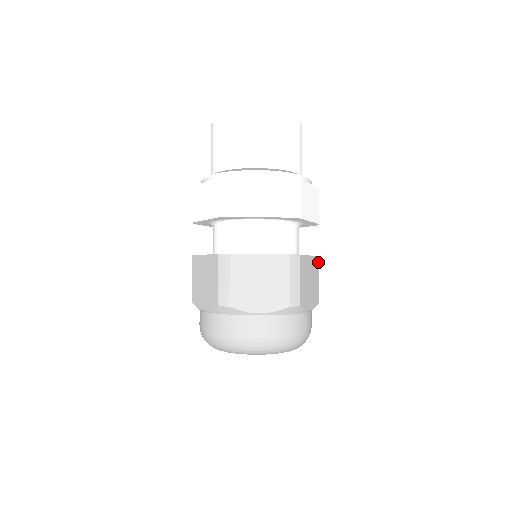
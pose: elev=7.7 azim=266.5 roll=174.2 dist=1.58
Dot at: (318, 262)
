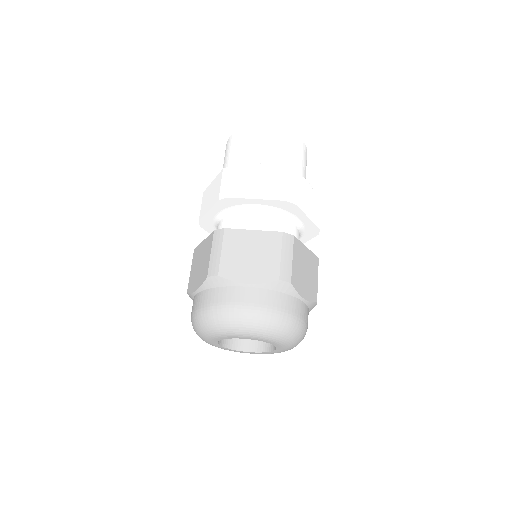
Dot at: occluded
